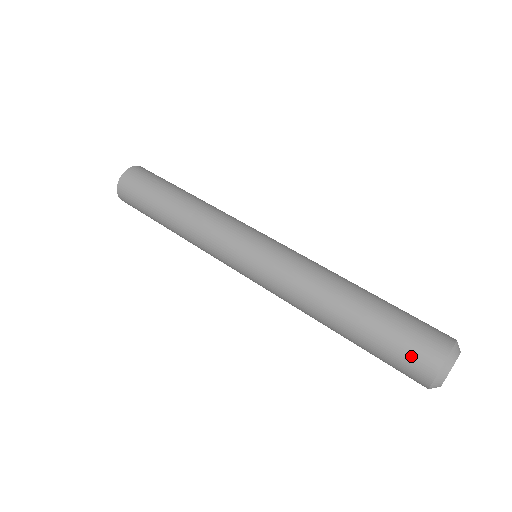
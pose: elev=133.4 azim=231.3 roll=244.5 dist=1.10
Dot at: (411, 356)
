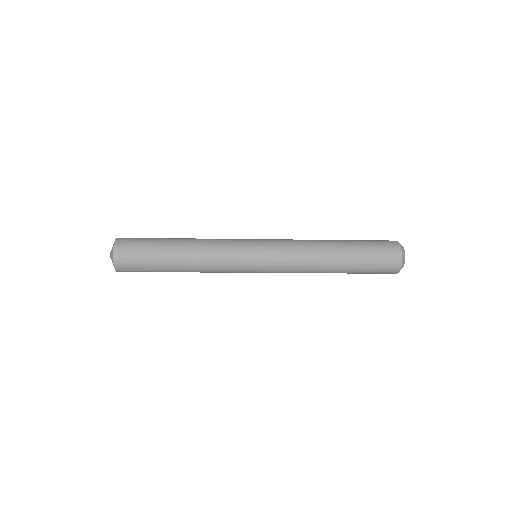
Dot at: (386, 254)
